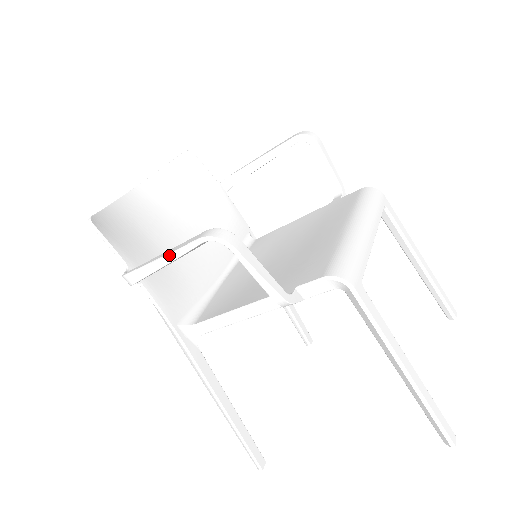
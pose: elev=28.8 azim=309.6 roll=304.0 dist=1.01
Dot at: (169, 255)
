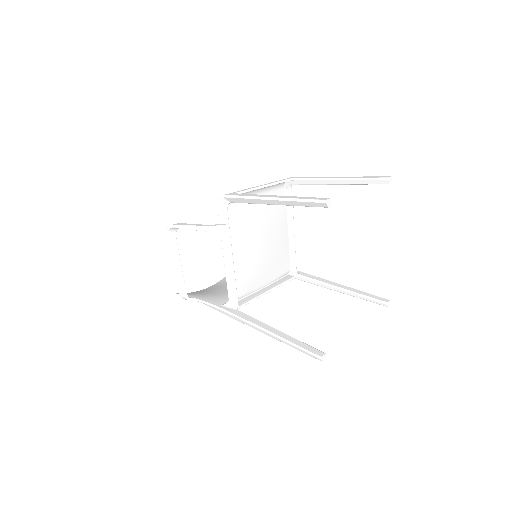
Dot at: (171, 258)
